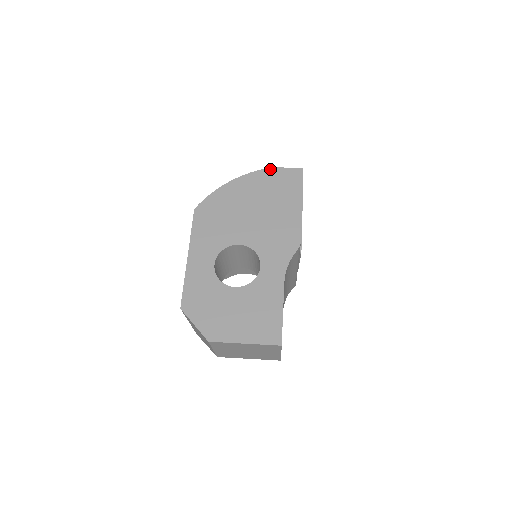
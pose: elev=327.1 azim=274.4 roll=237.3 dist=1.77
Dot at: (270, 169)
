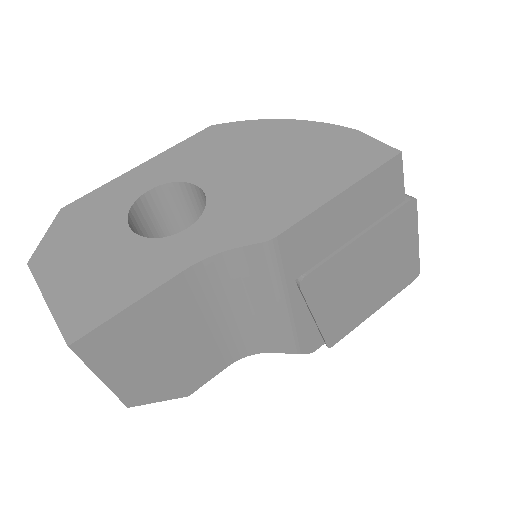
Dot at: (352, 130)
